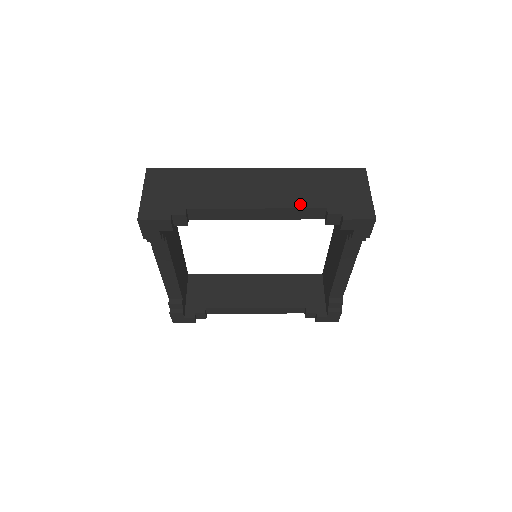
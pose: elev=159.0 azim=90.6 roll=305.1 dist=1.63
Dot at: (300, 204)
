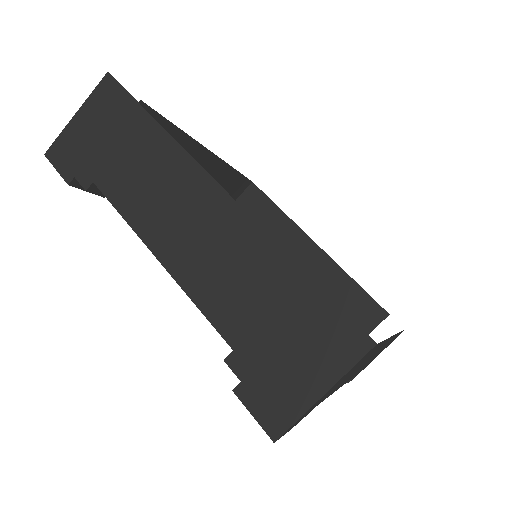
Dot at: (208, 306)
